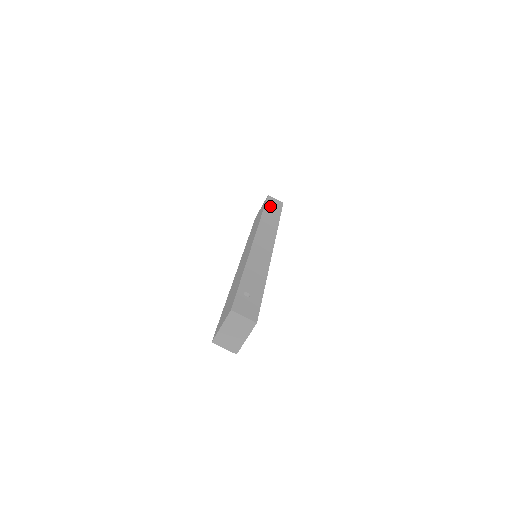
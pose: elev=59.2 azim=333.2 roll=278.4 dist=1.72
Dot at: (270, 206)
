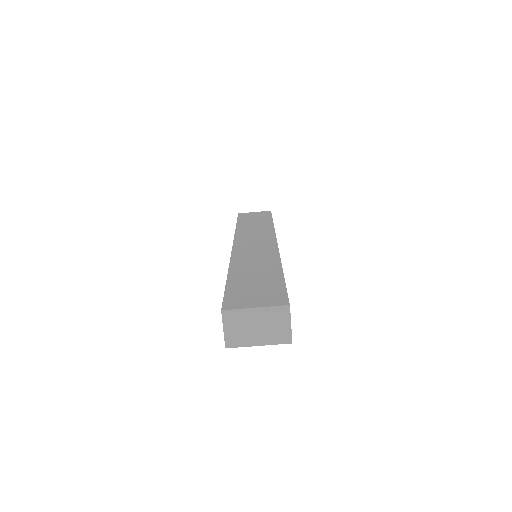
Dot at: occluded
